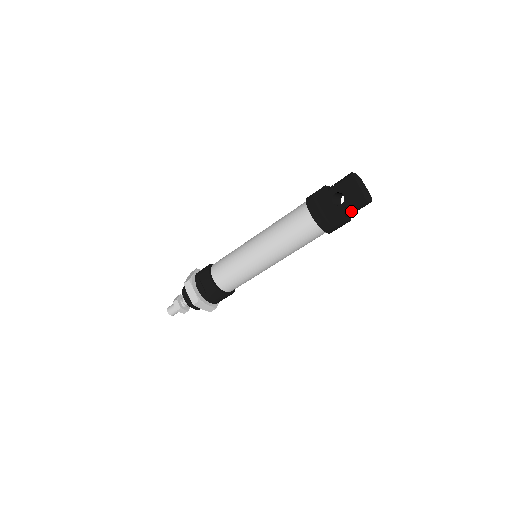
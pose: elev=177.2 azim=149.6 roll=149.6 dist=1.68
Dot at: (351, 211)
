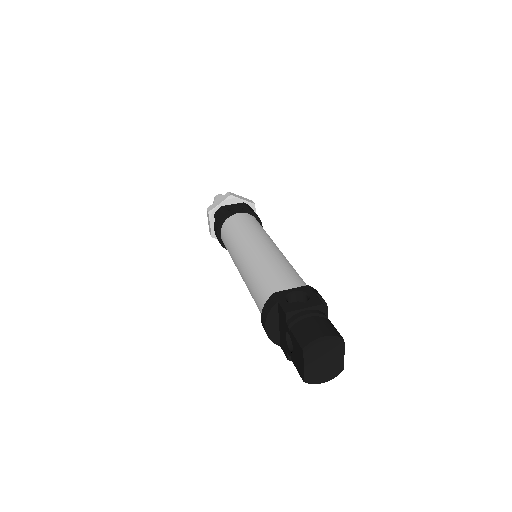
Dot at: occluded
